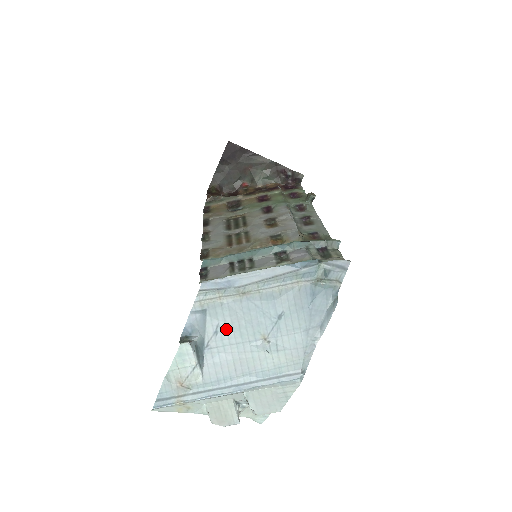
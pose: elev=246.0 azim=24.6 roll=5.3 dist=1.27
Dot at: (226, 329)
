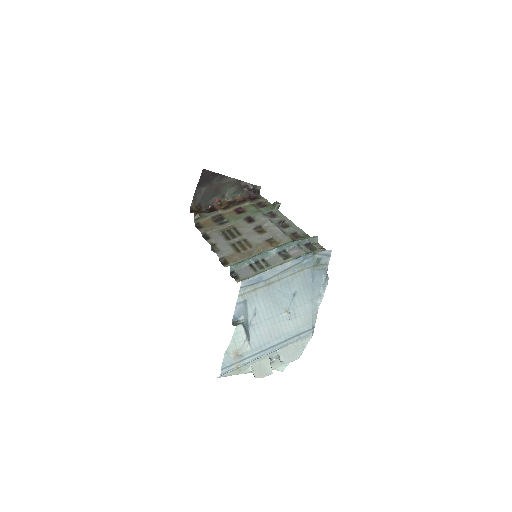
Dot at: (261, 310)
